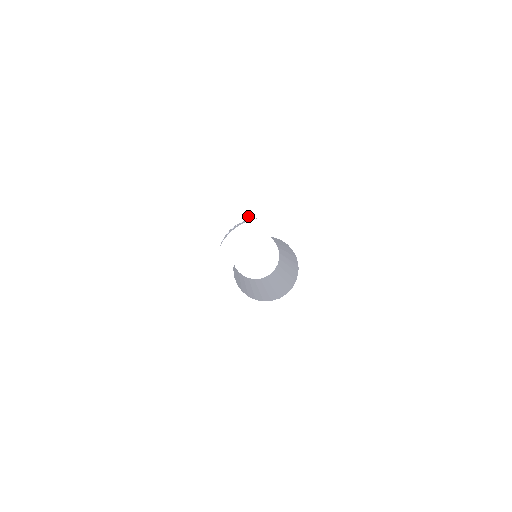
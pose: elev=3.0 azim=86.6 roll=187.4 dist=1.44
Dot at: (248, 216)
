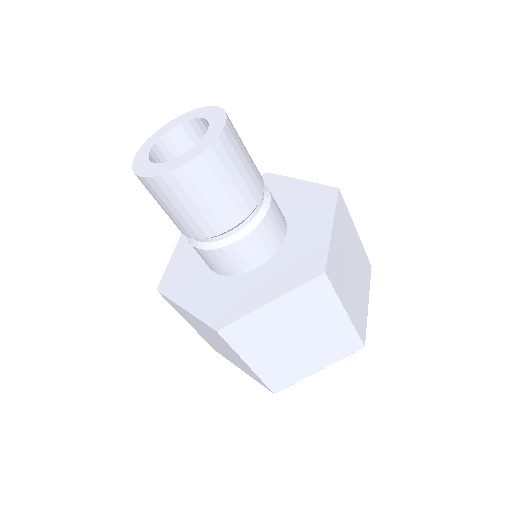
Dot at: occluded
